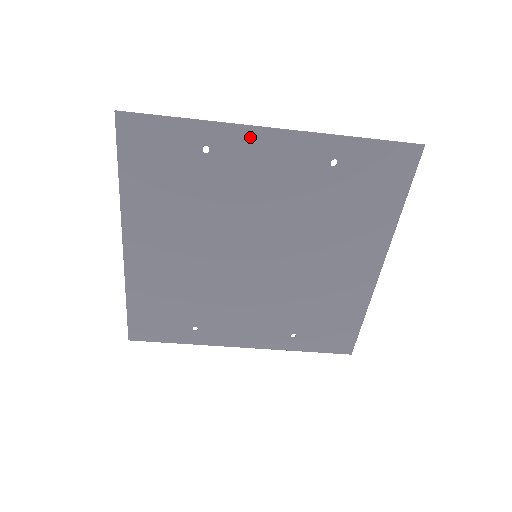
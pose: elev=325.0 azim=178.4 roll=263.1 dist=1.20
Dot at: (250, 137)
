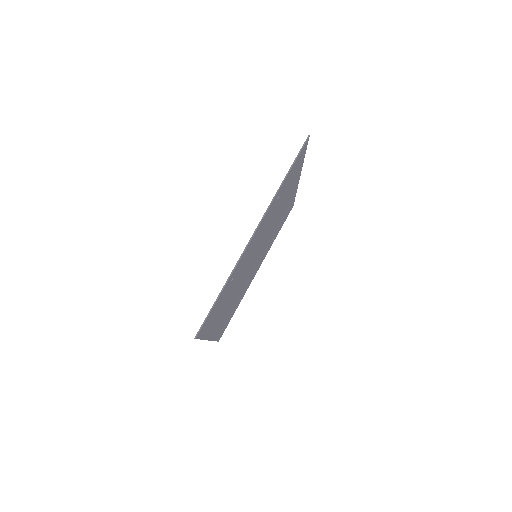
Dot at: occluded
